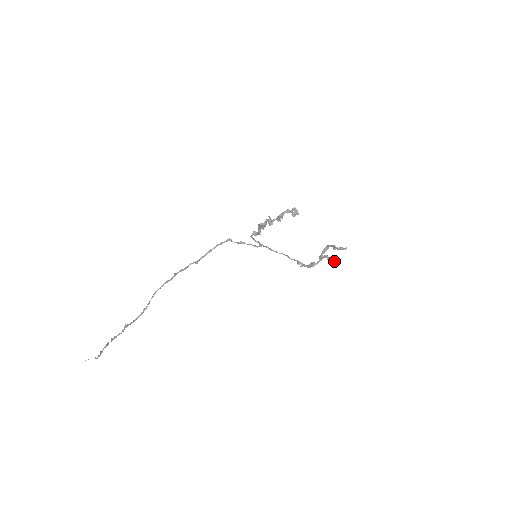
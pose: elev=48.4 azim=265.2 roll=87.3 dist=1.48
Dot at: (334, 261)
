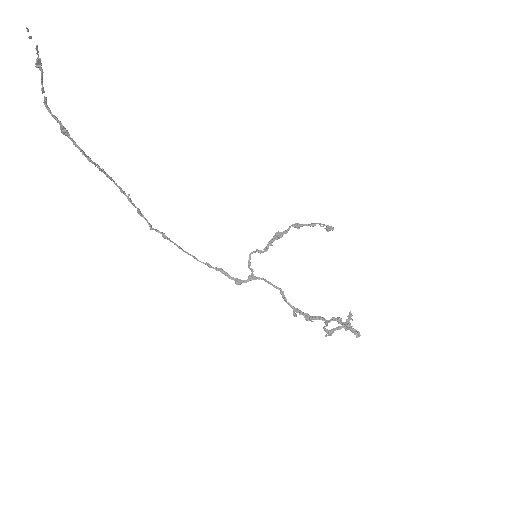
Dot at: (347, 328)
